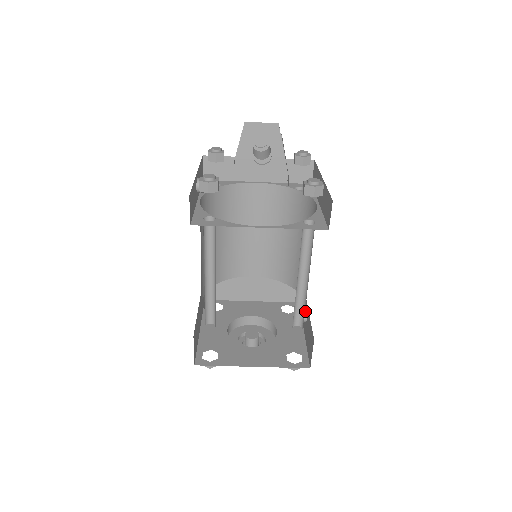
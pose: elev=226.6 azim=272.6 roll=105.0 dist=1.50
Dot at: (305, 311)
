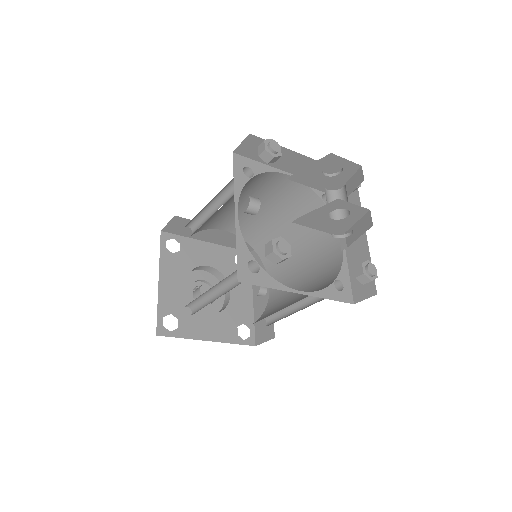
Dot at: (266, 289)
